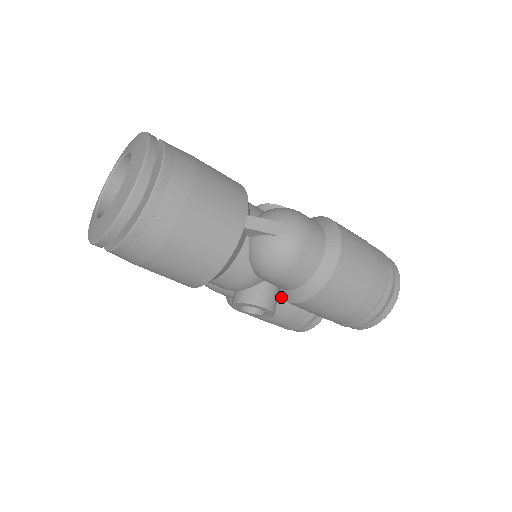
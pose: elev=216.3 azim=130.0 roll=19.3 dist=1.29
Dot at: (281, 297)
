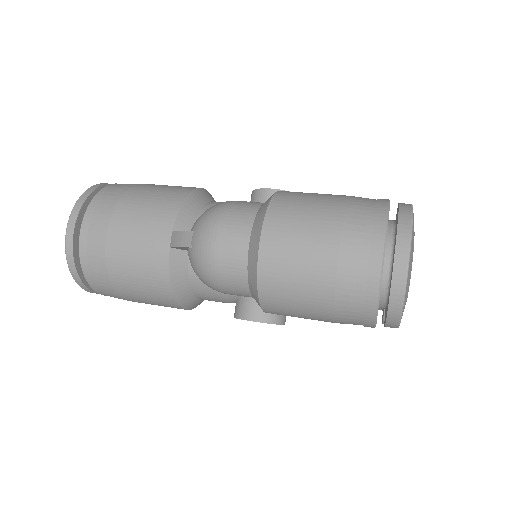
Dot at: occluded
